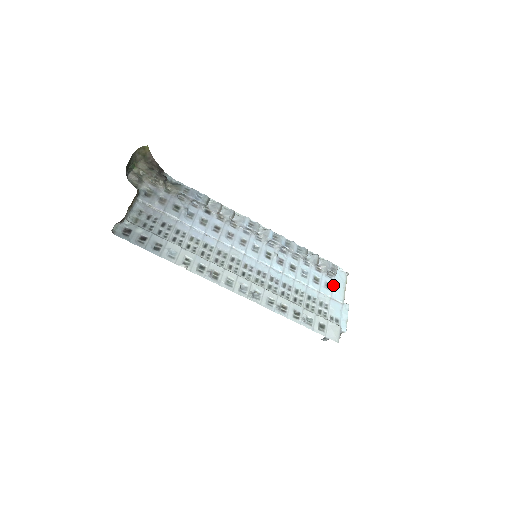
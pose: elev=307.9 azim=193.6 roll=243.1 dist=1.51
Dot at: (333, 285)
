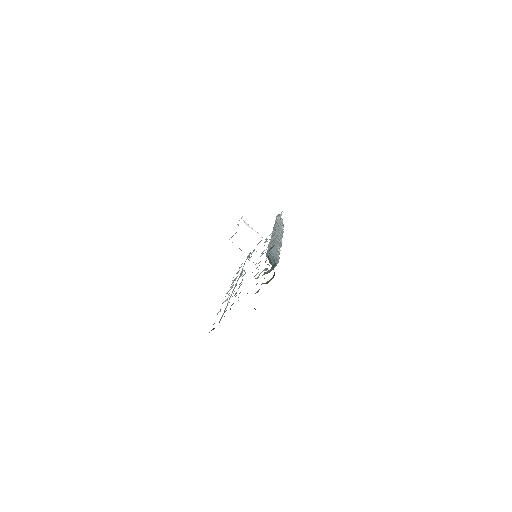
Dot at: occluded
